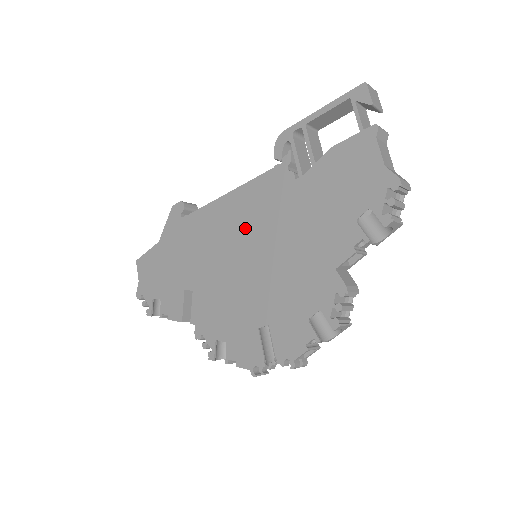
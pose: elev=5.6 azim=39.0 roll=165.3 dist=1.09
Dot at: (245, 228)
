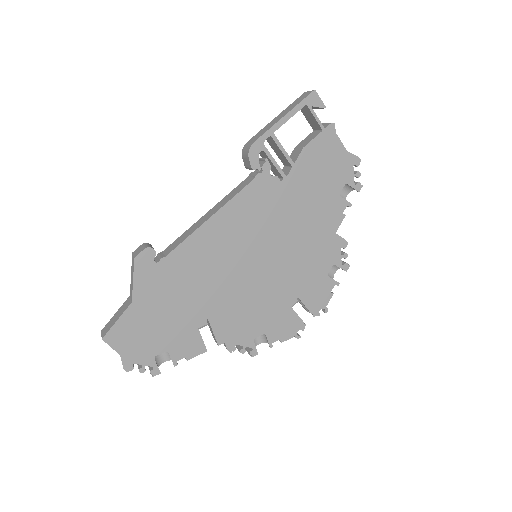
Dot at: (246, 239)
